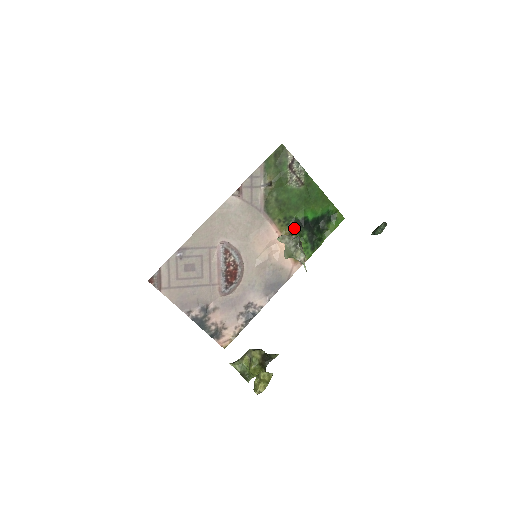
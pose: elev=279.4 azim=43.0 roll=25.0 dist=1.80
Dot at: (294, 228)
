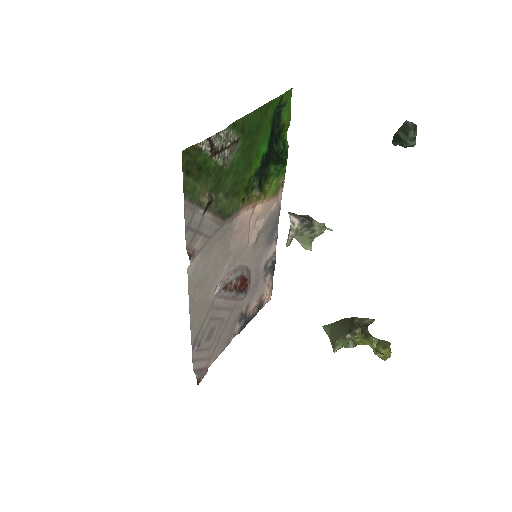
Dot at: (261, 183)
